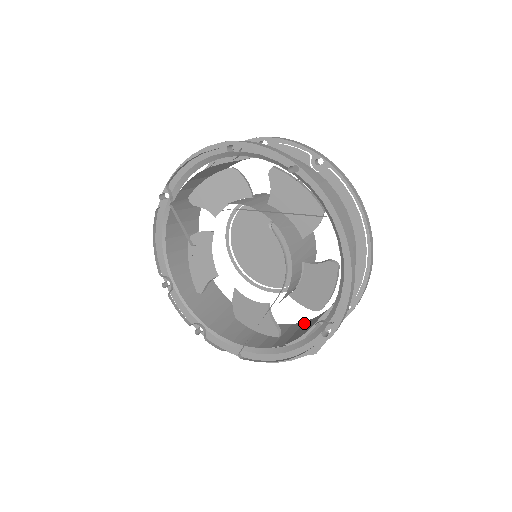
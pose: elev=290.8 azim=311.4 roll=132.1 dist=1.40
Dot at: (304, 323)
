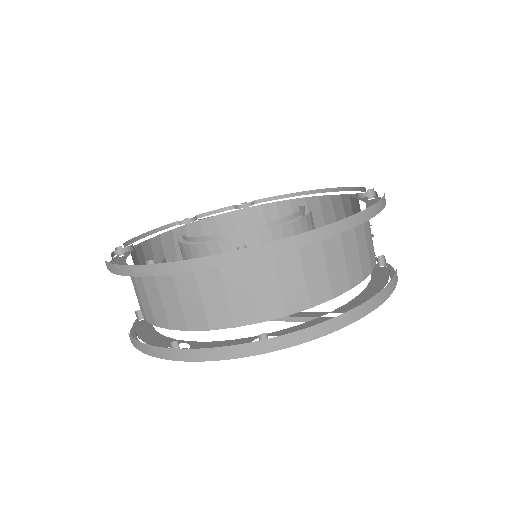
Dot at: (333, 203)
